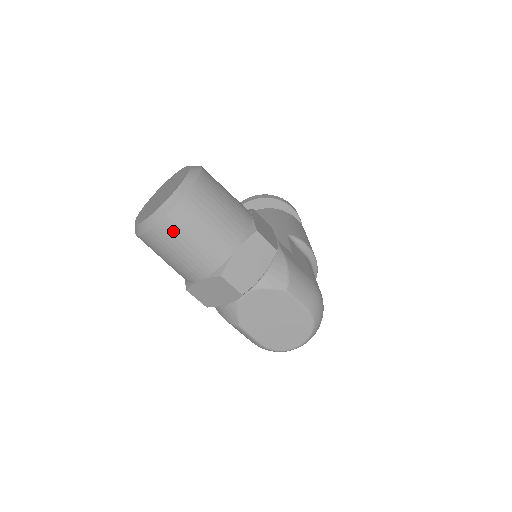
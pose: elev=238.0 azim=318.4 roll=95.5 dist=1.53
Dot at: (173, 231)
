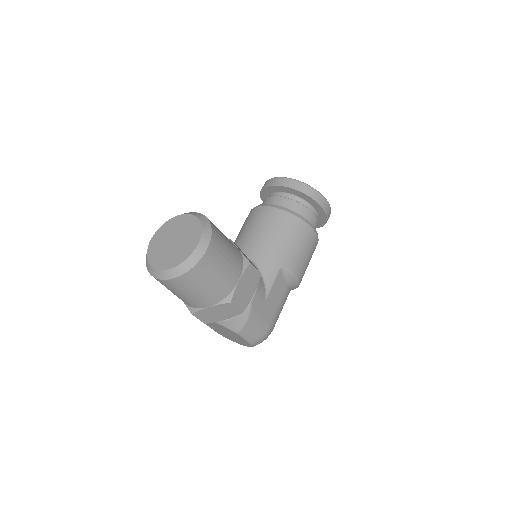
Dot at: (165, 285)
